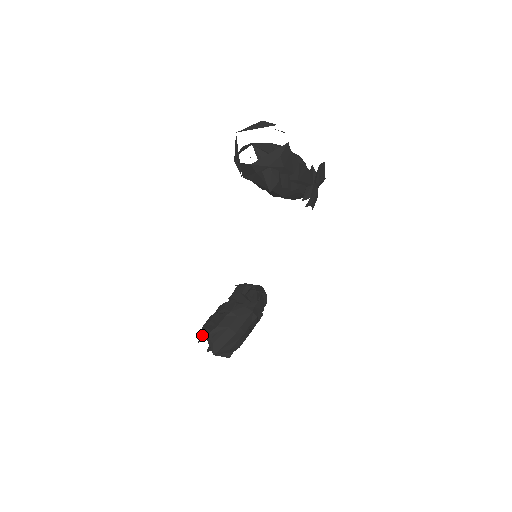
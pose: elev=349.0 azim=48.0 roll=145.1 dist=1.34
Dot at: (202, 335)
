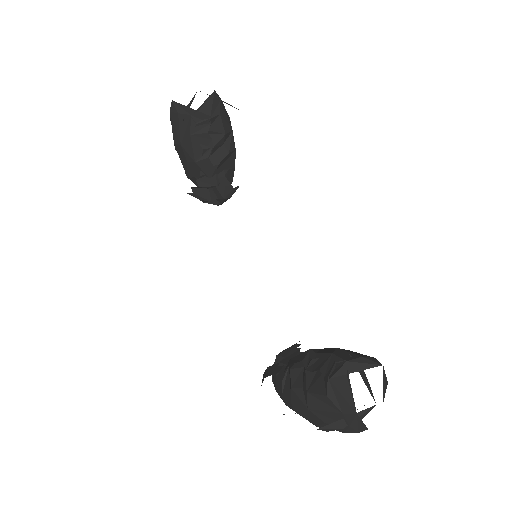
Dot at: (343, 387)
